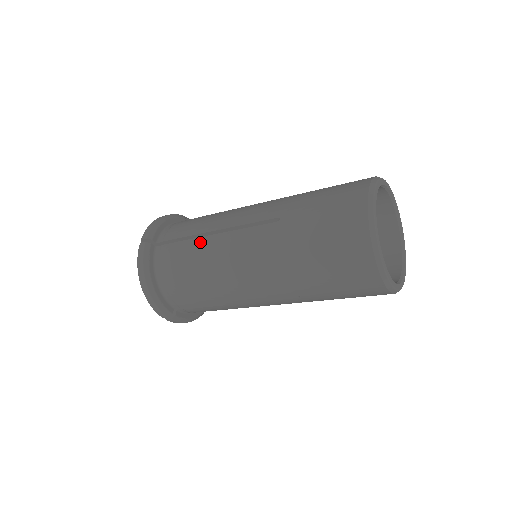
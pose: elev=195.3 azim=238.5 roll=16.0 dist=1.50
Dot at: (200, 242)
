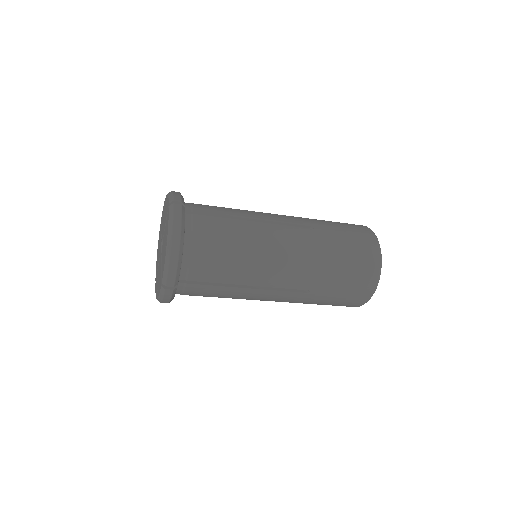
Dot at: (241, 223)
